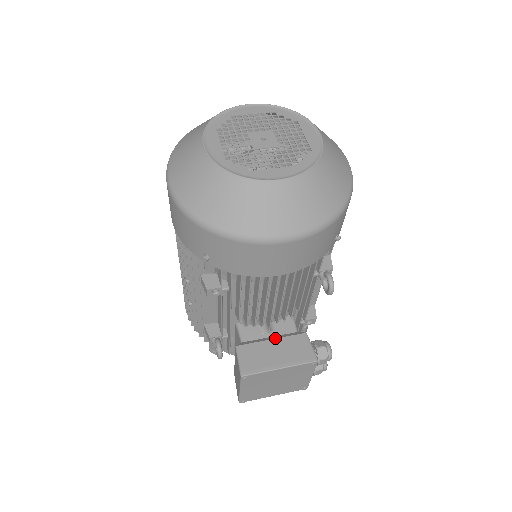
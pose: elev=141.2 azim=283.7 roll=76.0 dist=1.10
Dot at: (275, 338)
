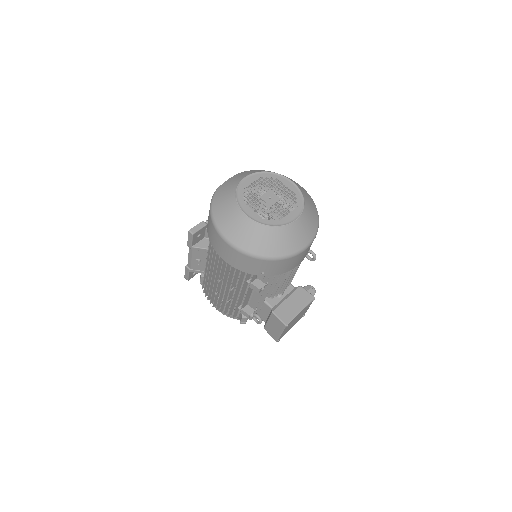
Dot at: (288, 297)
